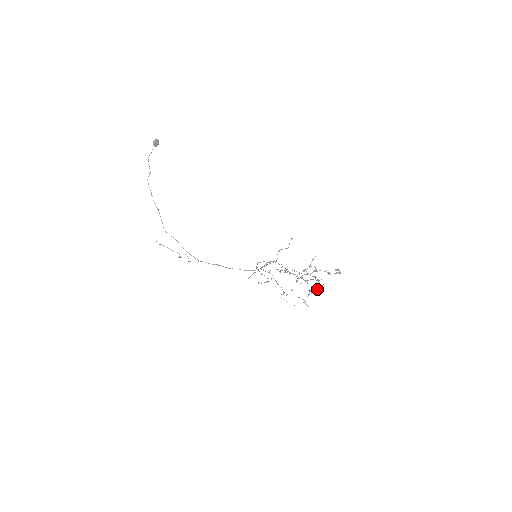
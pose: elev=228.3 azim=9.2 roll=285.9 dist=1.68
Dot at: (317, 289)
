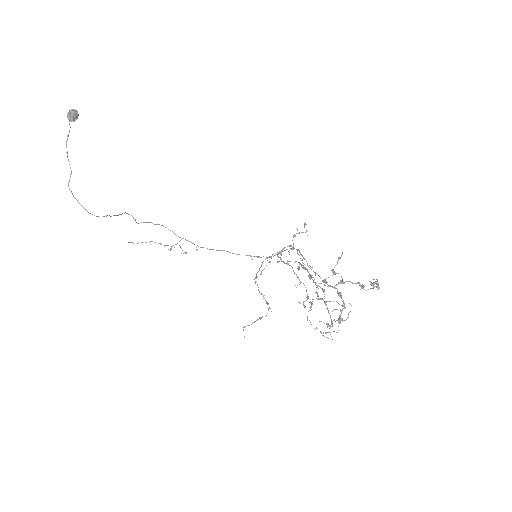
Dot at: (340, 321)
